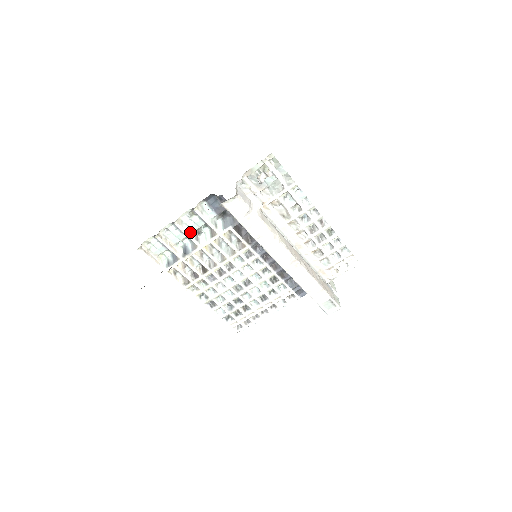
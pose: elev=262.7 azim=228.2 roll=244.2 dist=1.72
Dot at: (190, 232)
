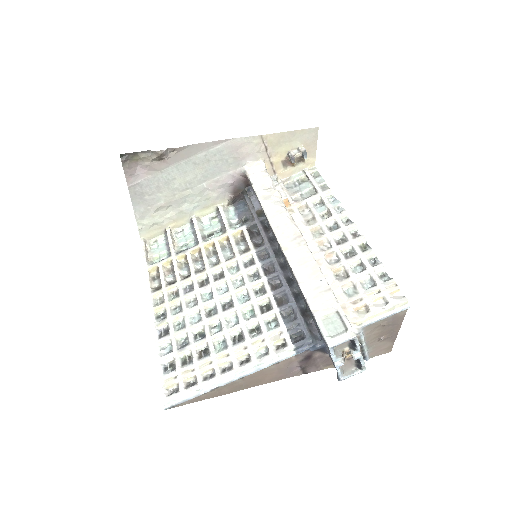
Dot at: (201, 230)
